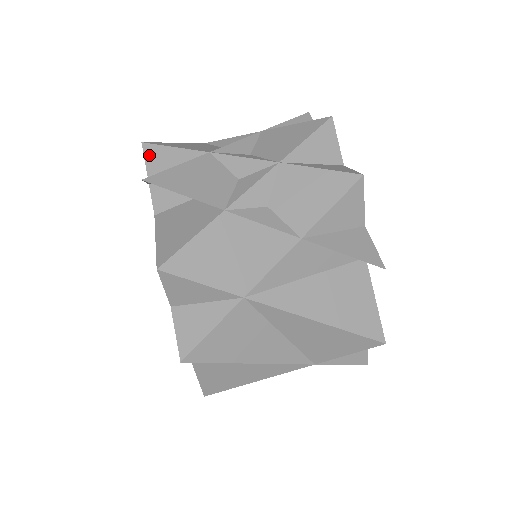
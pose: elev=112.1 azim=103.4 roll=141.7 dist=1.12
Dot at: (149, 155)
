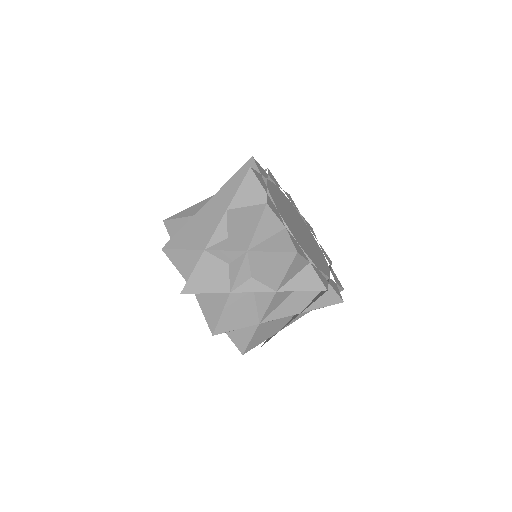
Dot at: (170, 256)
